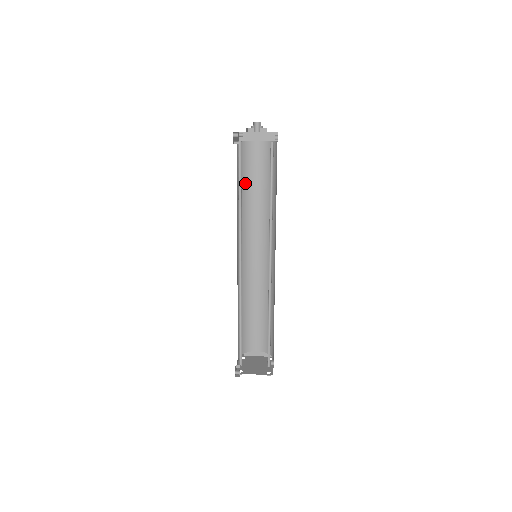
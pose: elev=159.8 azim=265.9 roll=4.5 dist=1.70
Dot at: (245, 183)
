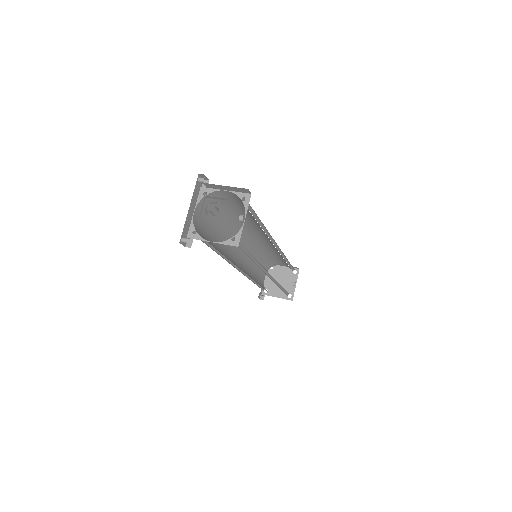
Dot at: (225, 213)
